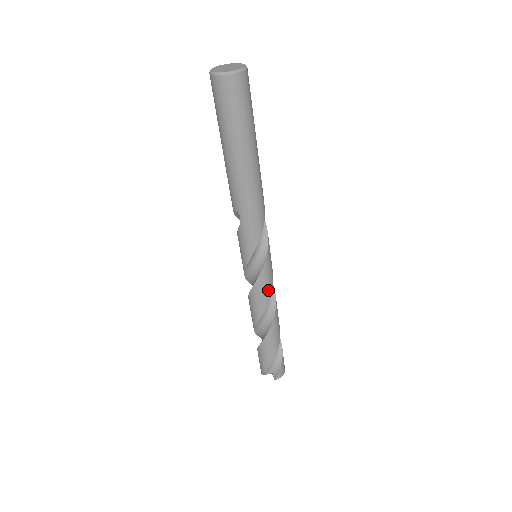
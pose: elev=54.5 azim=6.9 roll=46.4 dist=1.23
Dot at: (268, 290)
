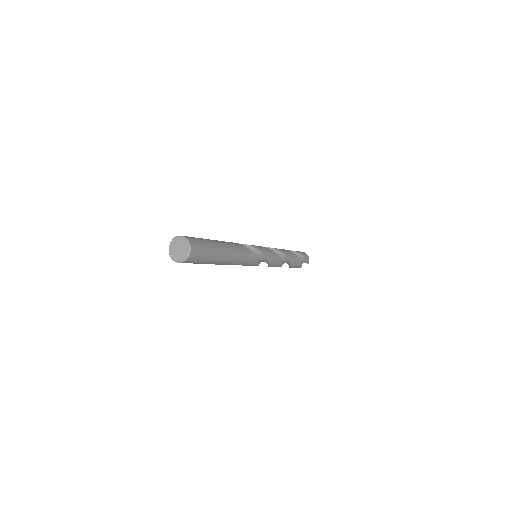
Dot at: (276, 257)
